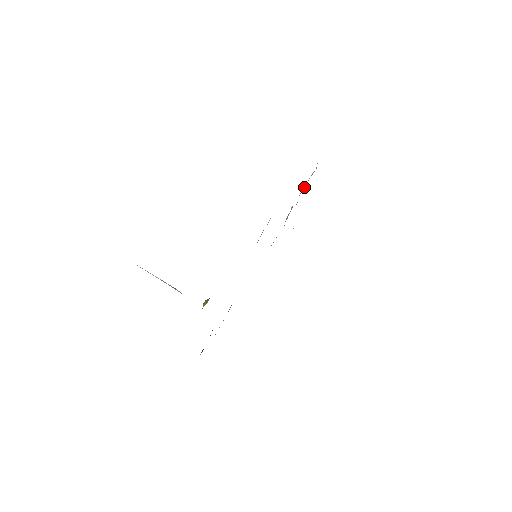
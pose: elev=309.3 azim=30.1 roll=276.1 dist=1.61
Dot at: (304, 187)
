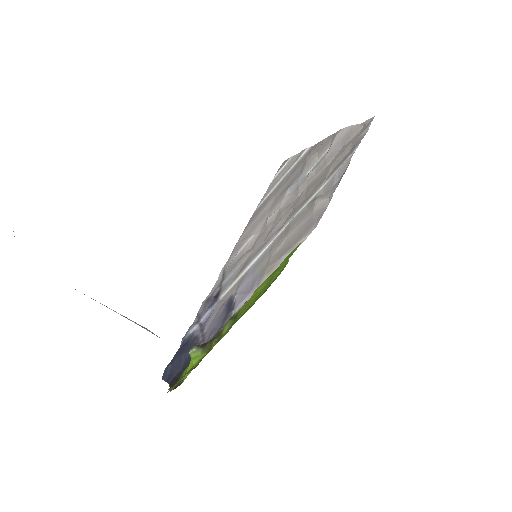
Dot at: (336, 149)
